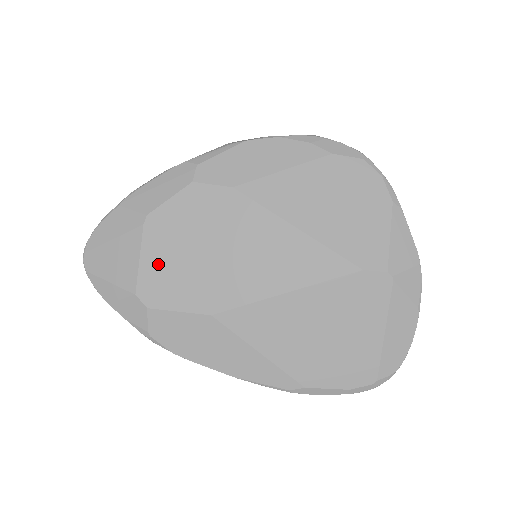
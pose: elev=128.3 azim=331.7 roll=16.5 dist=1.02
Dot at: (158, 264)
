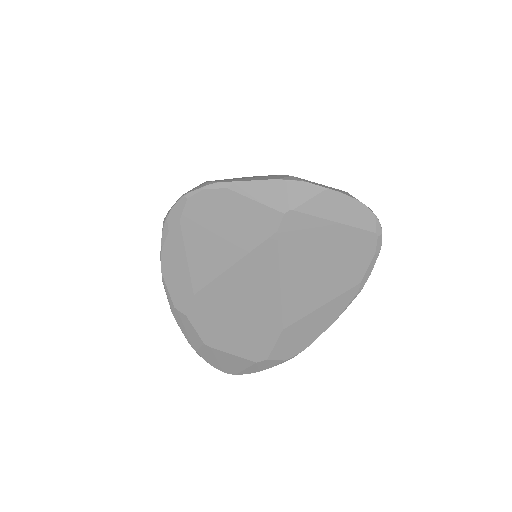
Dot at: (239, 347)
